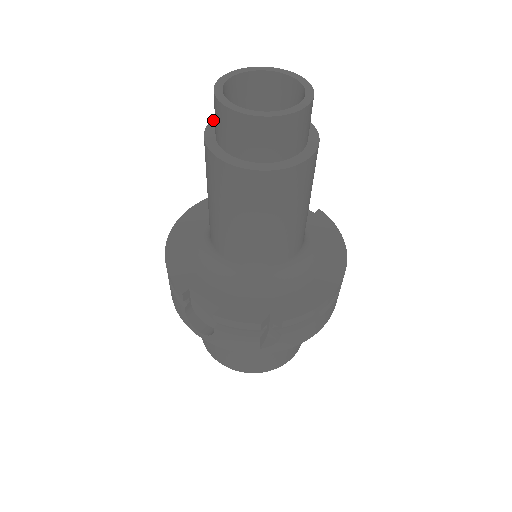
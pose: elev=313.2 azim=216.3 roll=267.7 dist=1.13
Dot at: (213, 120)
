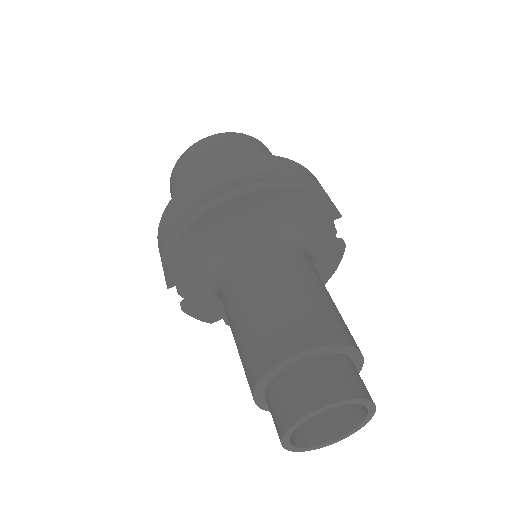
Dot at: (290, 359)
